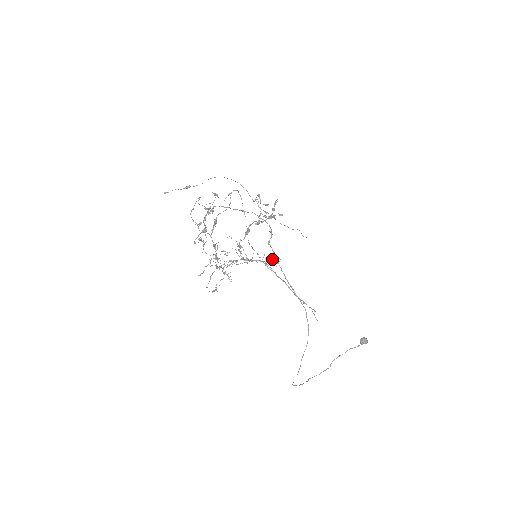
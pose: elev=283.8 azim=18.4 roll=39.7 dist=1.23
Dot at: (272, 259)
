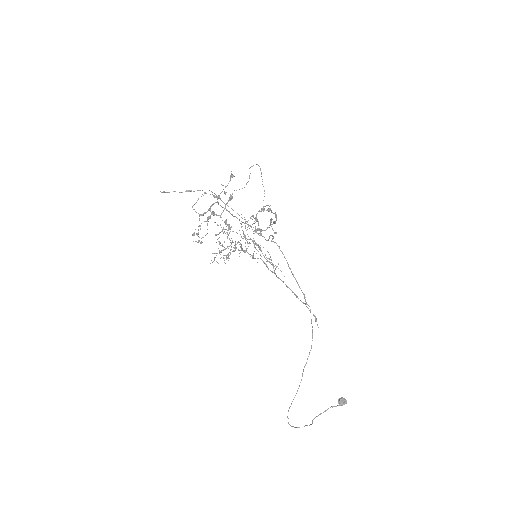
Dot at: (271, 262)
